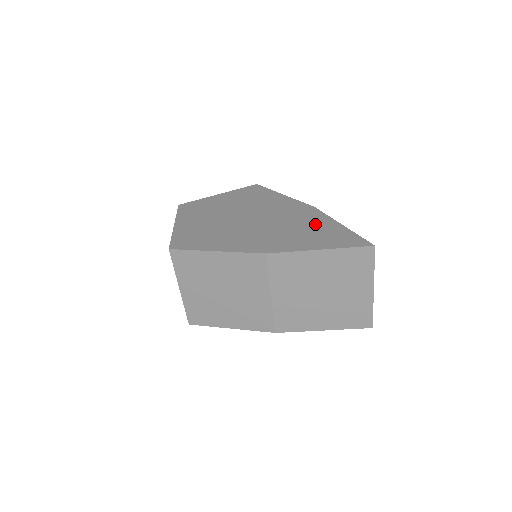
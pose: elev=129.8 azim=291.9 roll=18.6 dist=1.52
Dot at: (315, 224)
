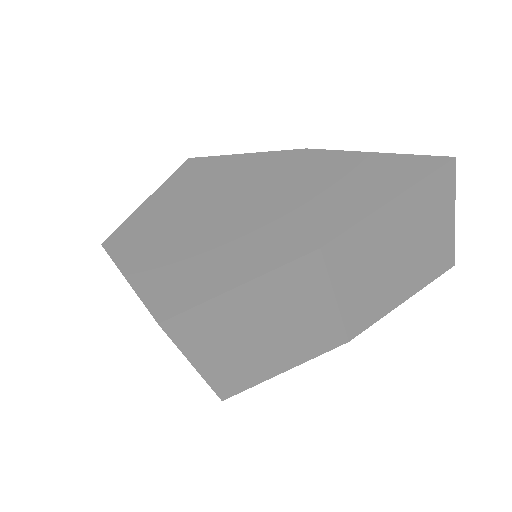
Dot at: (337, 170)
